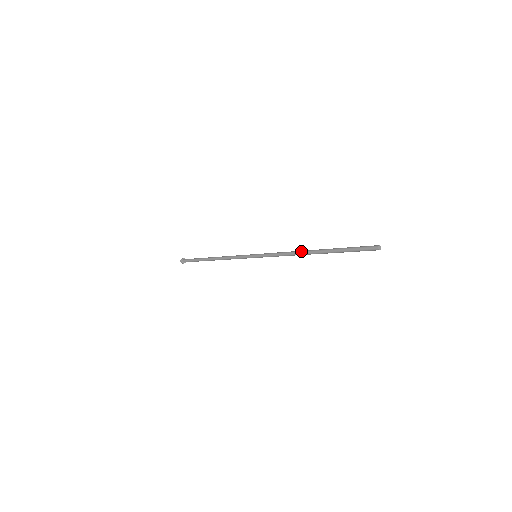
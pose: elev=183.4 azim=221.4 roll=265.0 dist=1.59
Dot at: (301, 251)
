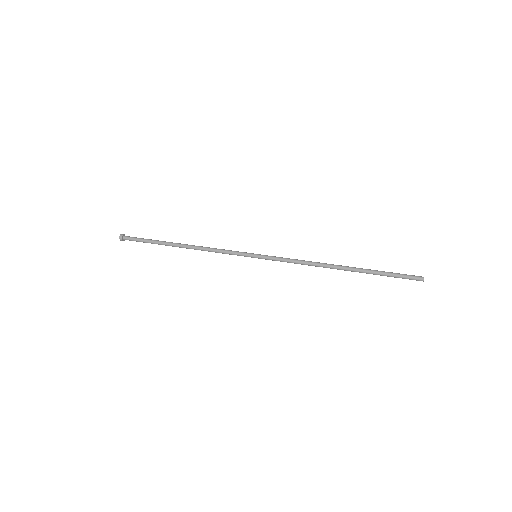
Dot at: (326, 266)
